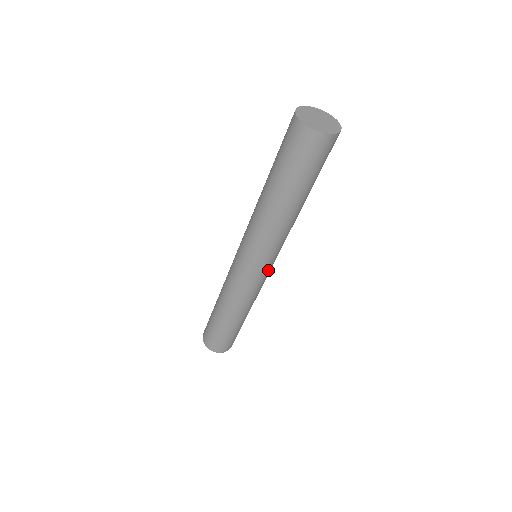
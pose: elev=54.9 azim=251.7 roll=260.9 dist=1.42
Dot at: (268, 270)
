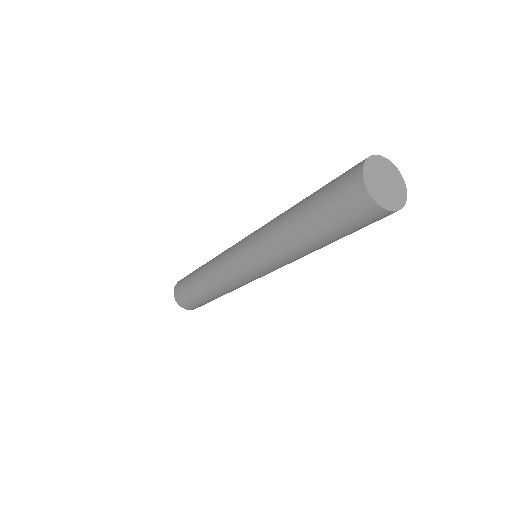
Dot at: occluded
